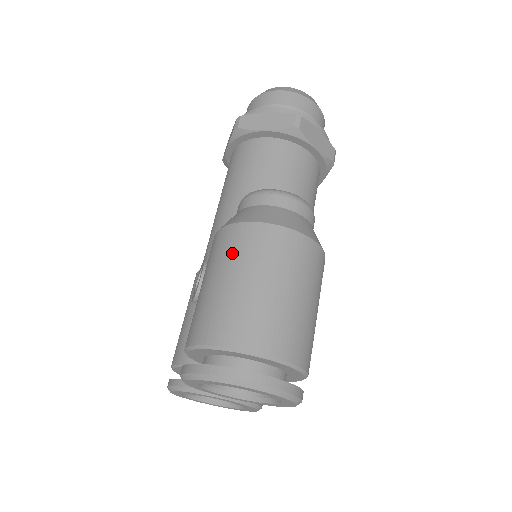
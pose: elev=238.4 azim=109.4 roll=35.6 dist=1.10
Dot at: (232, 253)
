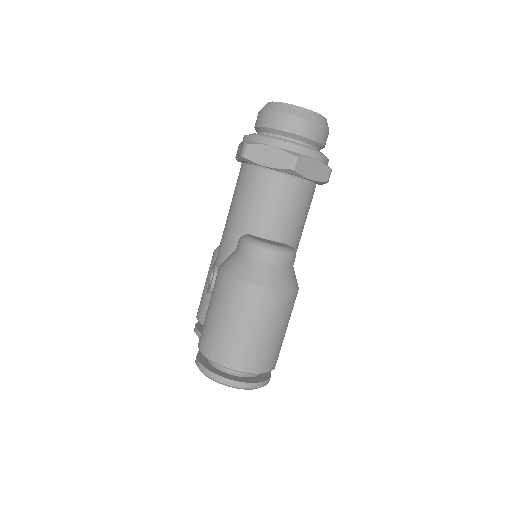
Dot at: (227, 300)
